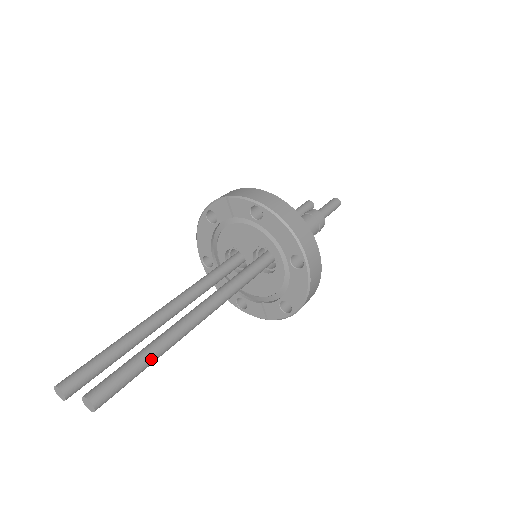
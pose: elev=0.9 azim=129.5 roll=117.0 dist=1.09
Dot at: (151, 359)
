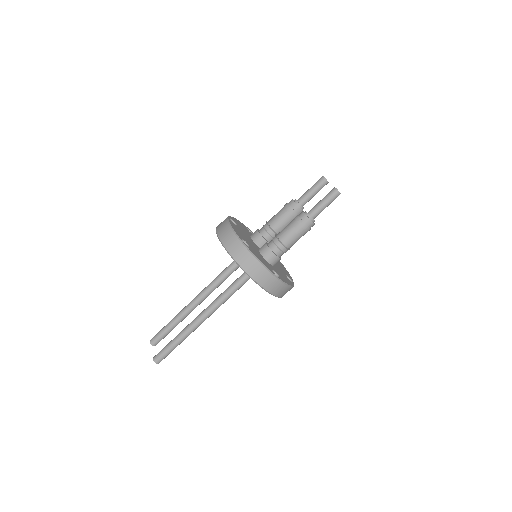
Dot at: (180, 342)
